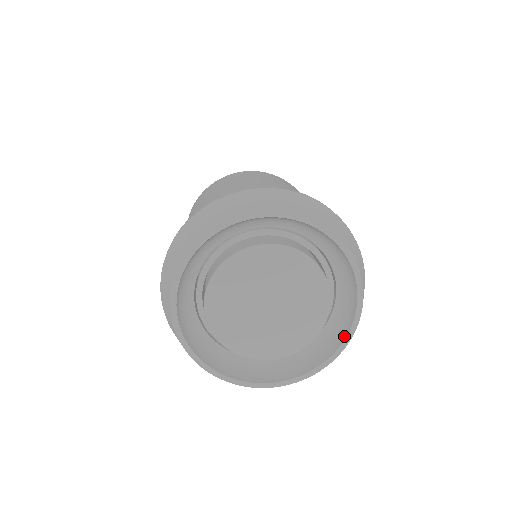
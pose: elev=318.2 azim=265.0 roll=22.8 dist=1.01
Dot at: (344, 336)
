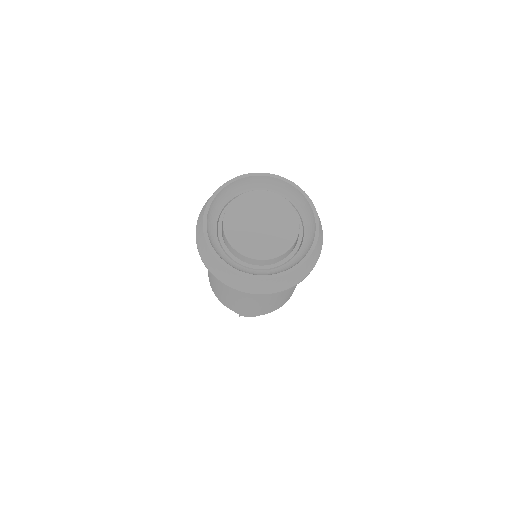
Dot at: (314, 236)
